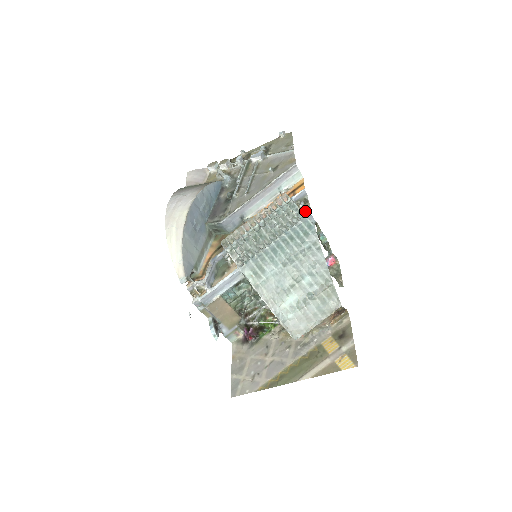
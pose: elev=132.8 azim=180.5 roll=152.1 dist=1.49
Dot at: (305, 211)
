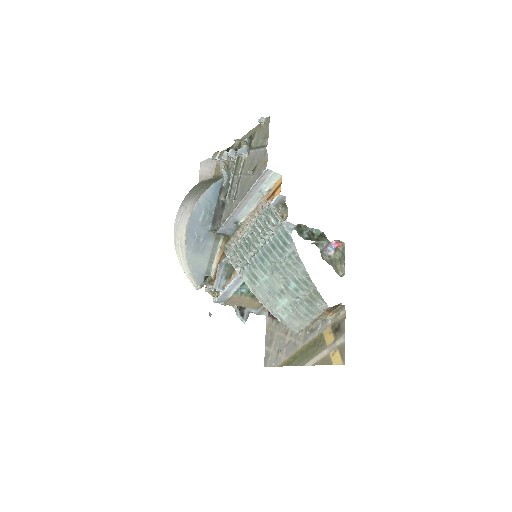
Dot at: (284, 216)
